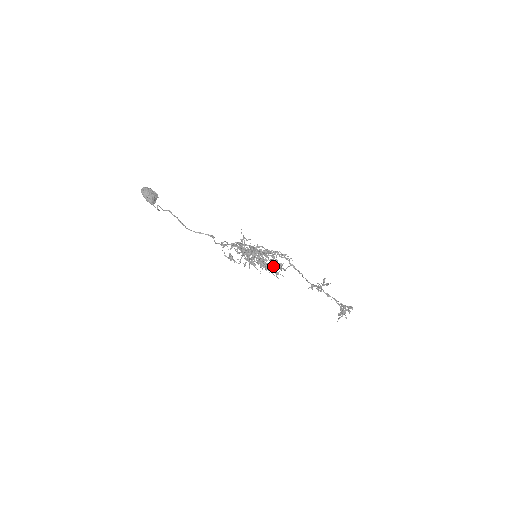
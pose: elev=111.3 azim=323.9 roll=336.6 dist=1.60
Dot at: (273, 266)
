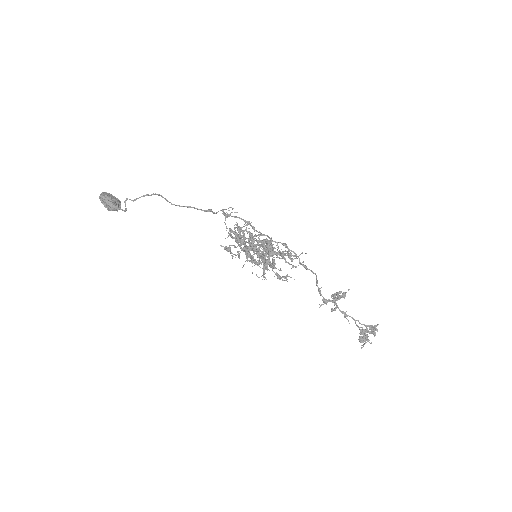
Dot at: (283, 257)
